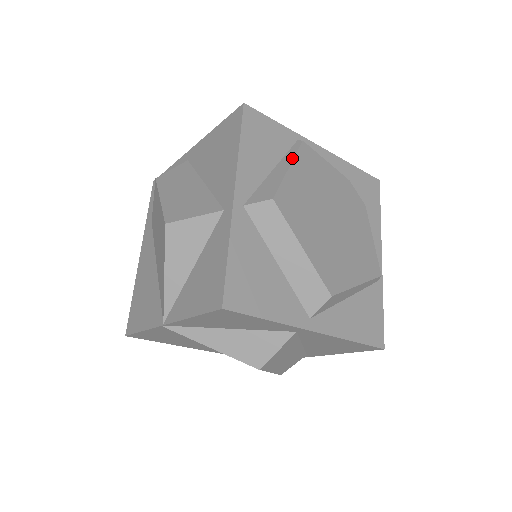
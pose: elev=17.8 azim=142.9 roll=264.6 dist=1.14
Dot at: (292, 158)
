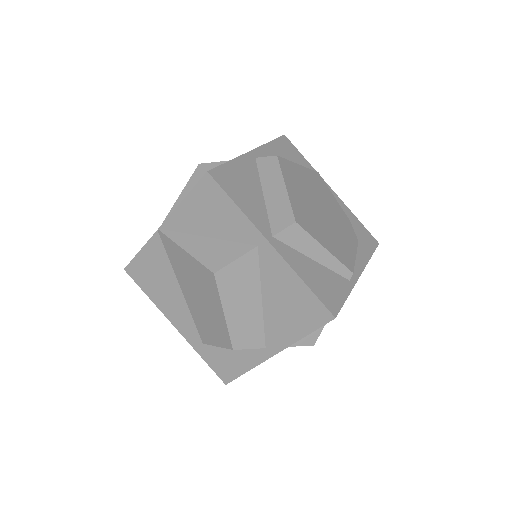
Dot at: (305, 167)
